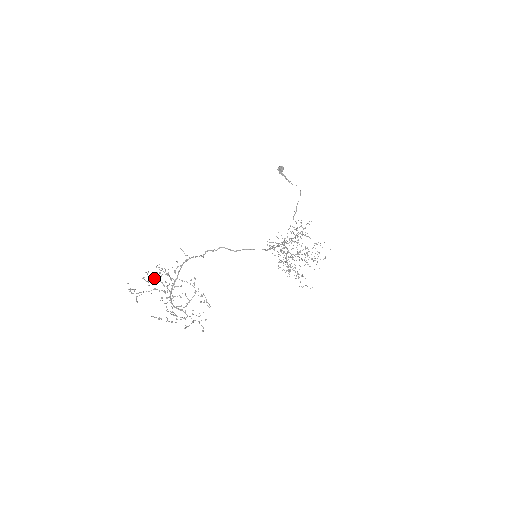
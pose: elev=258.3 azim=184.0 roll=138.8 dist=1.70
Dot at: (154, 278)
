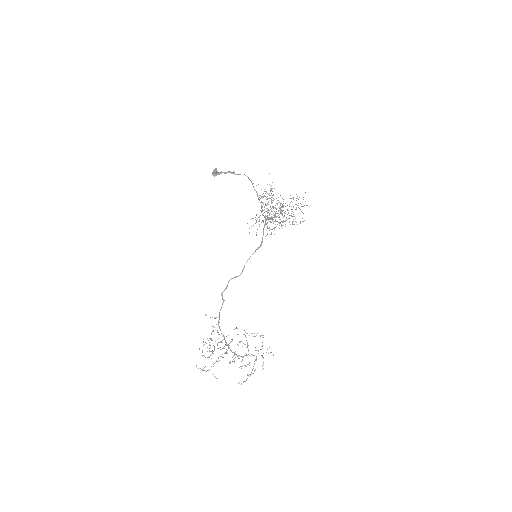
Dot at: occluded
